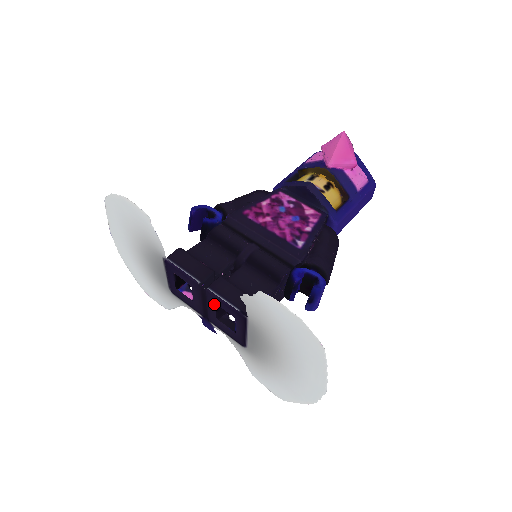
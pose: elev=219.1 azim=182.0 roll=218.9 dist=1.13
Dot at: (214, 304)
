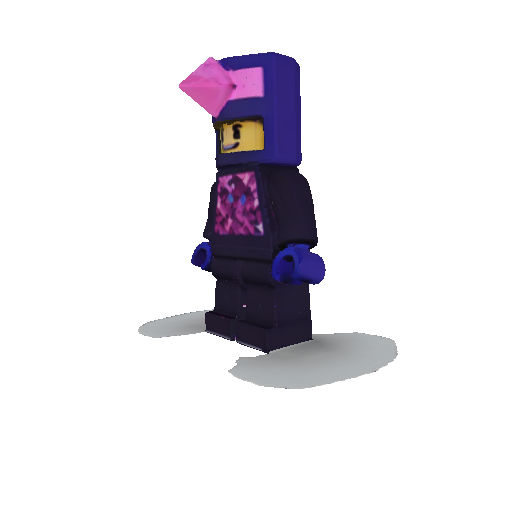
Dot at: occluded
